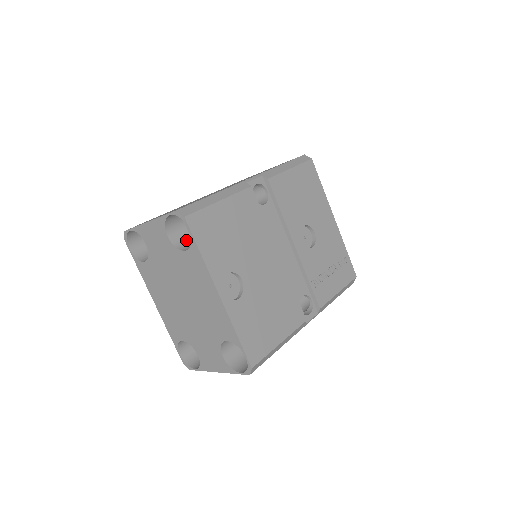
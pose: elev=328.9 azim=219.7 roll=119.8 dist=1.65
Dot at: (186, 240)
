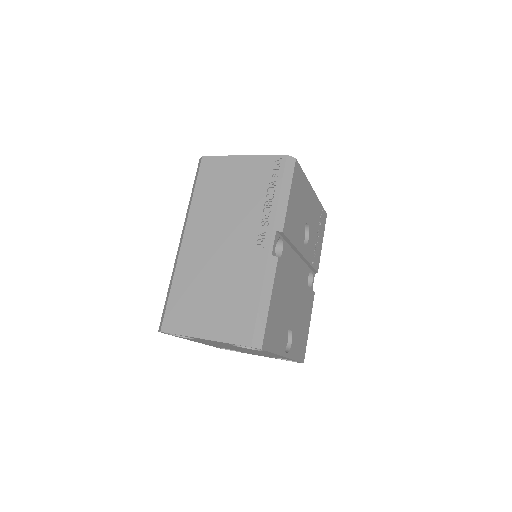
Dot at: occluded
